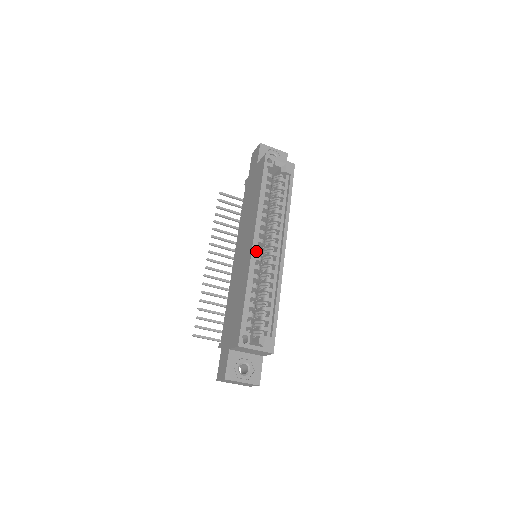
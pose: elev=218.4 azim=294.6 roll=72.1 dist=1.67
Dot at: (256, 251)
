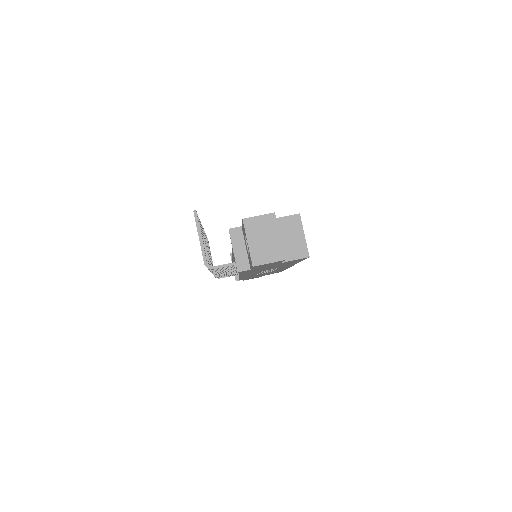
Dot at: occluded
